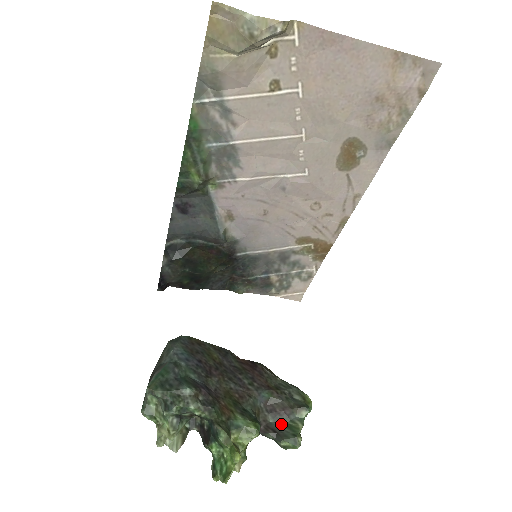
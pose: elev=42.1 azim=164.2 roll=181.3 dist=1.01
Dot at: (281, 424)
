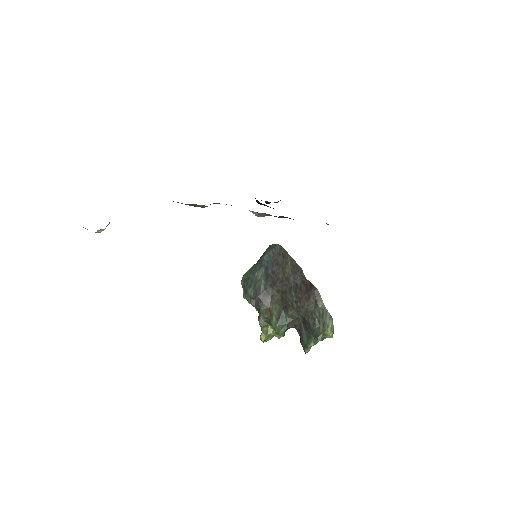
Dot at: (306, 334)
